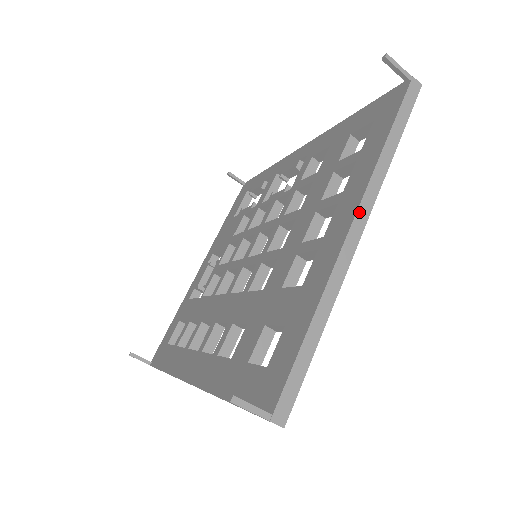
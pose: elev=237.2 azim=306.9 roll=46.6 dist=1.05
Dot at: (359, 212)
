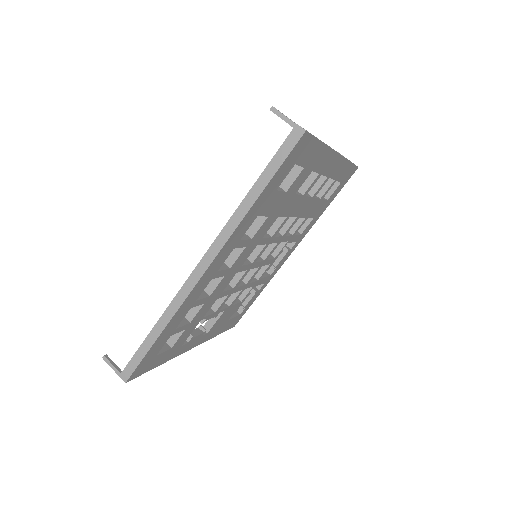
Dot at: occluded
